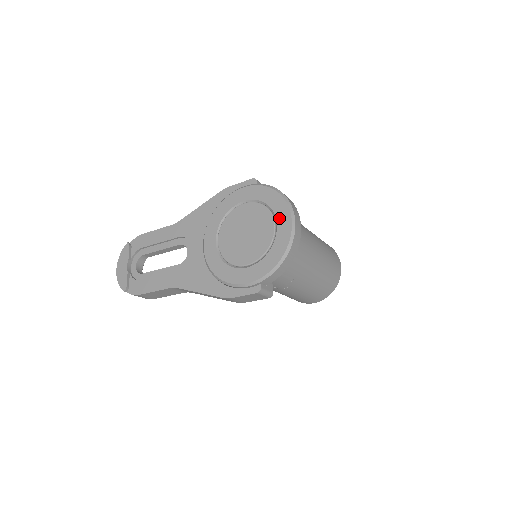
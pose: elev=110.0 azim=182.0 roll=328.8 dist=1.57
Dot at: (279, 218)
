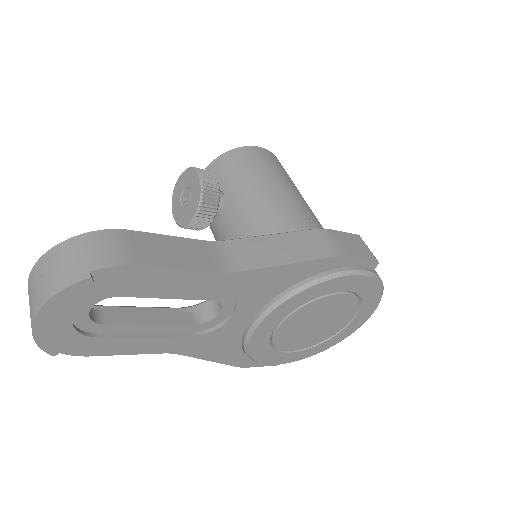
Dot at: (358, 320)
